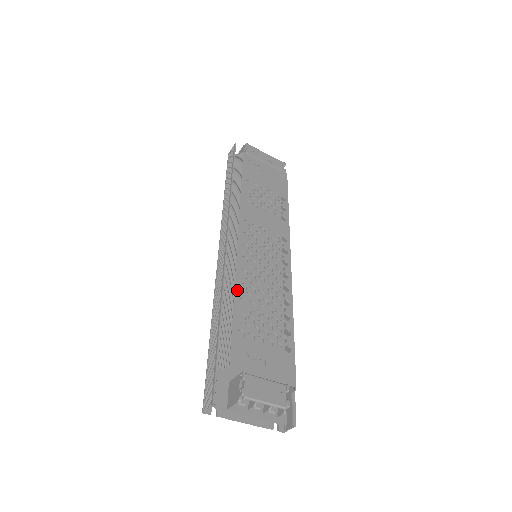
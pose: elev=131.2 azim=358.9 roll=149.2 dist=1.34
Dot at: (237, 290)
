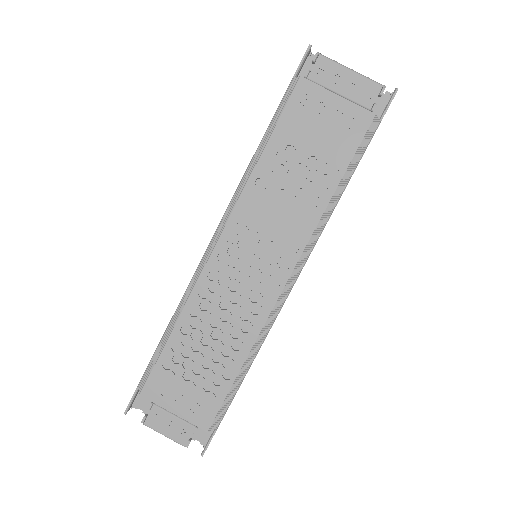
Dot at: (183, 316)
